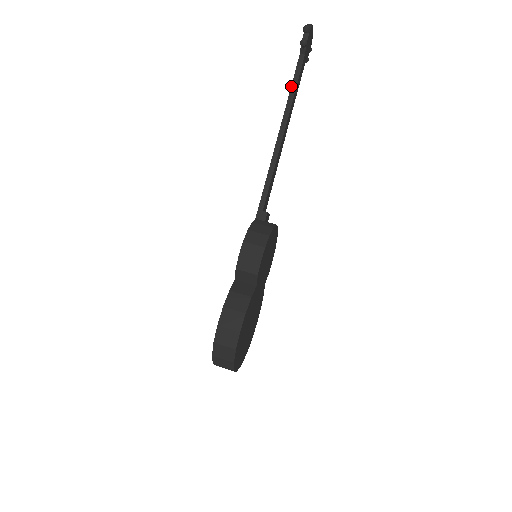
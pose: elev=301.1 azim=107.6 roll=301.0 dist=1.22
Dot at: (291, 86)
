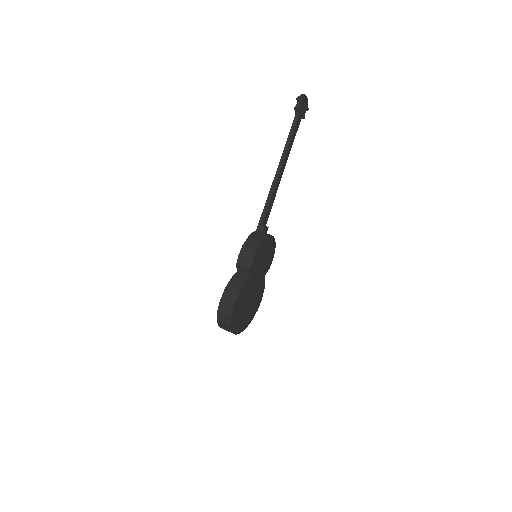
Dot at: (287, 138)
